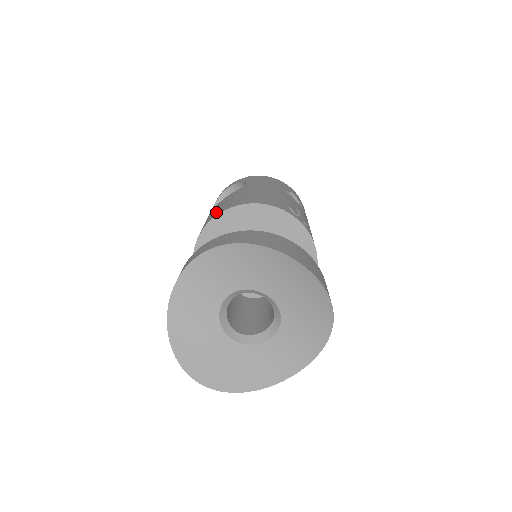
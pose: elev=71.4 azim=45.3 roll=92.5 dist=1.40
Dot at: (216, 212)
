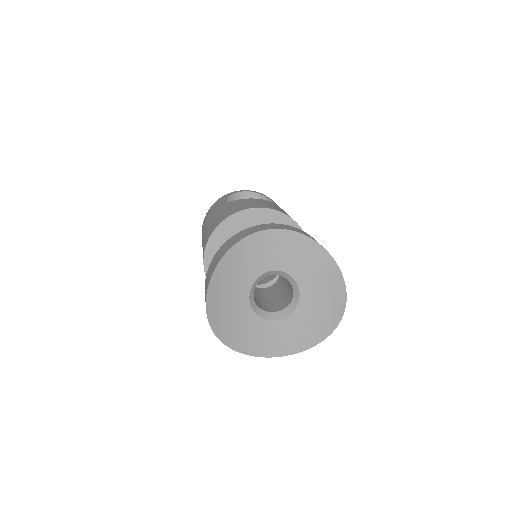
Dot at: (265, 205)
